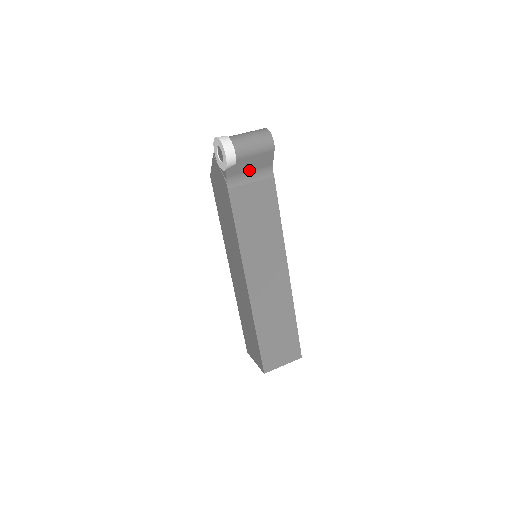
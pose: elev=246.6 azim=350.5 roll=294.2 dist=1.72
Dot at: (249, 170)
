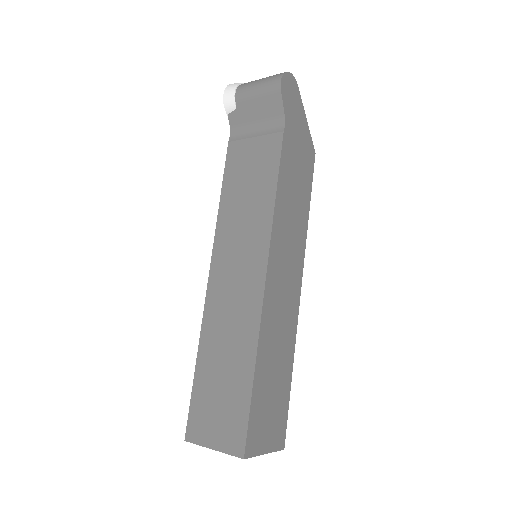
Dot at: (255, 121)
